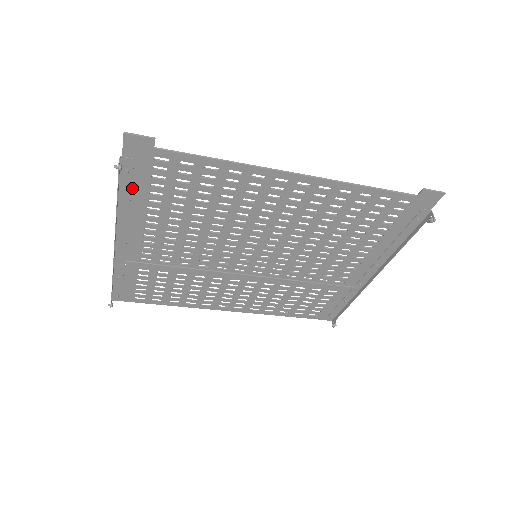
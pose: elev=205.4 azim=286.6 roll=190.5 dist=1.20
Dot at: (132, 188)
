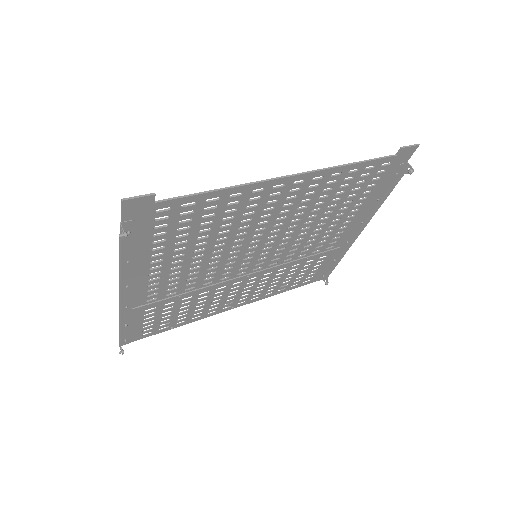
Dot at: (134, 245)
